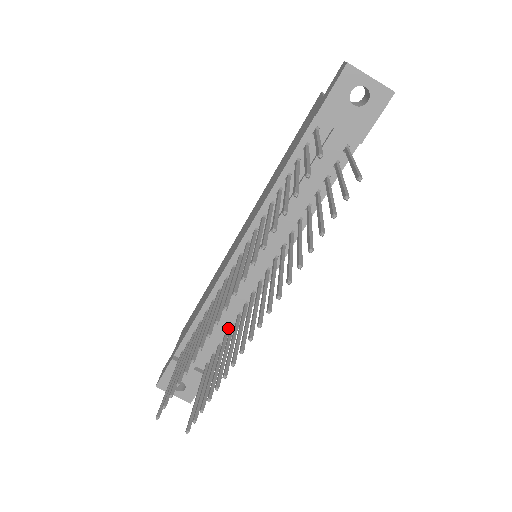
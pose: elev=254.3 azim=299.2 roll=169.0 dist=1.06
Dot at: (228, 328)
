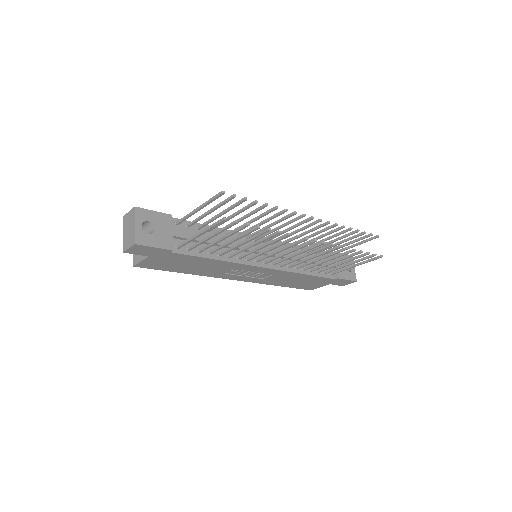
Dot at: (216, 252)
